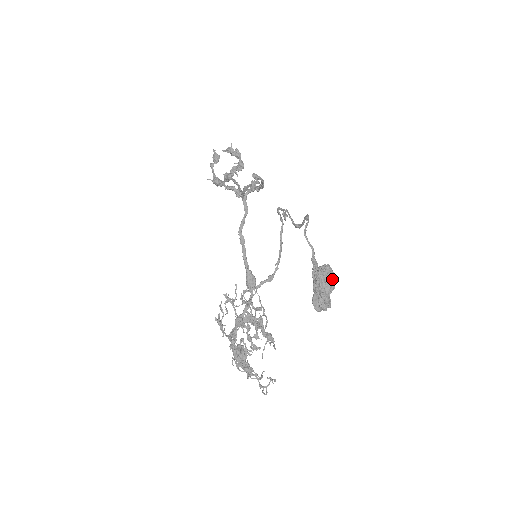
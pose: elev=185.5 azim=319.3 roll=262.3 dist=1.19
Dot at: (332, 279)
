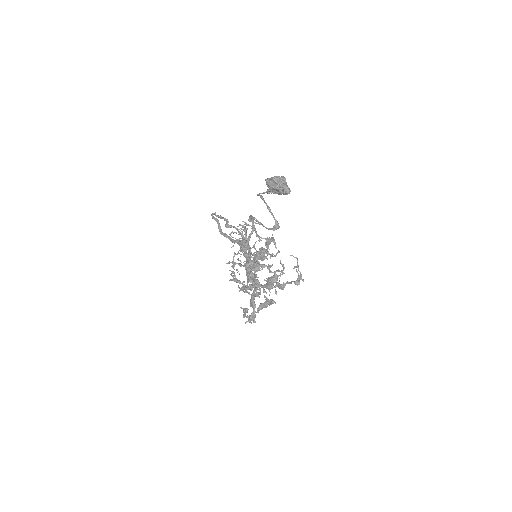
Dot at: occluded
